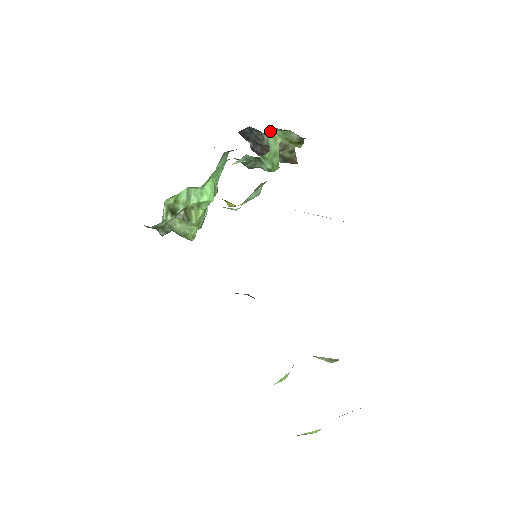
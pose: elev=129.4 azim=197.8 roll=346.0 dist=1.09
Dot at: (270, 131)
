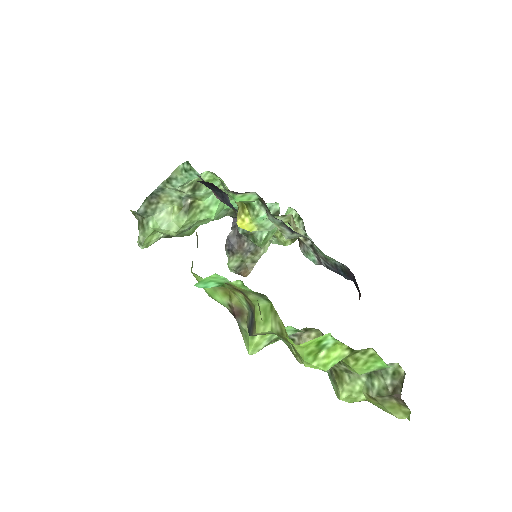
Dot at: (287, 211)
